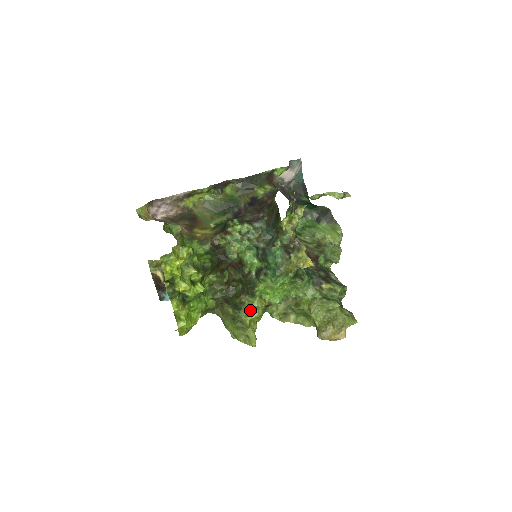
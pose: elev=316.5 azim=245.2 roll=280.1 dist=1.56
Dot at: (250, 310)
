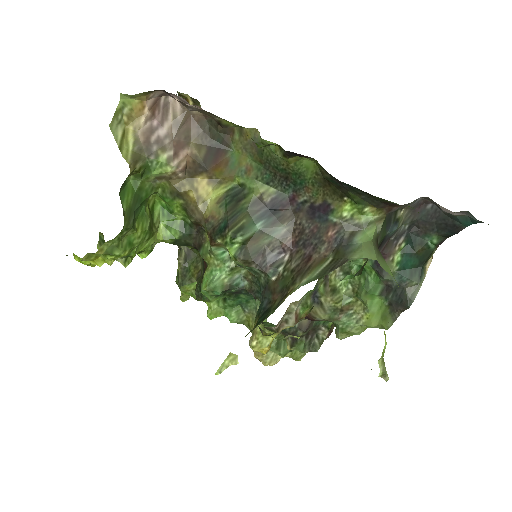
Dot at: (192, 292)
